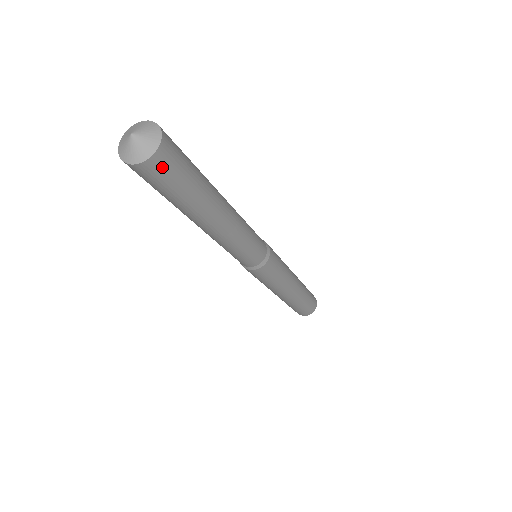
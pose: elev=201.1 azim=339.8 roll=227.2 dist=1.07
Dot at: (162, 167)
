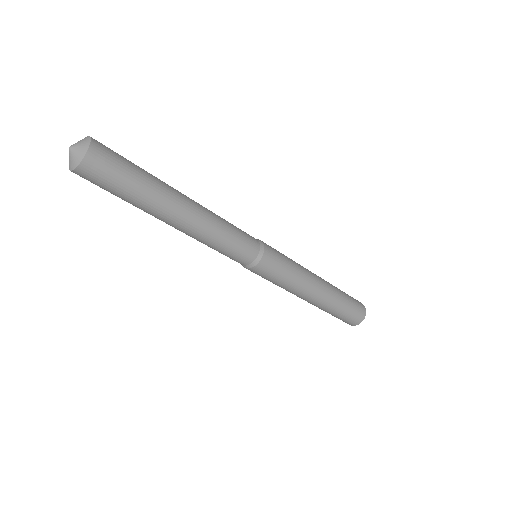
Dot at: (101, 161)
